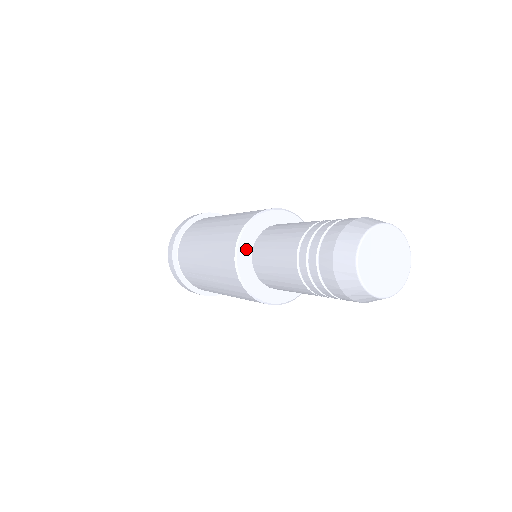
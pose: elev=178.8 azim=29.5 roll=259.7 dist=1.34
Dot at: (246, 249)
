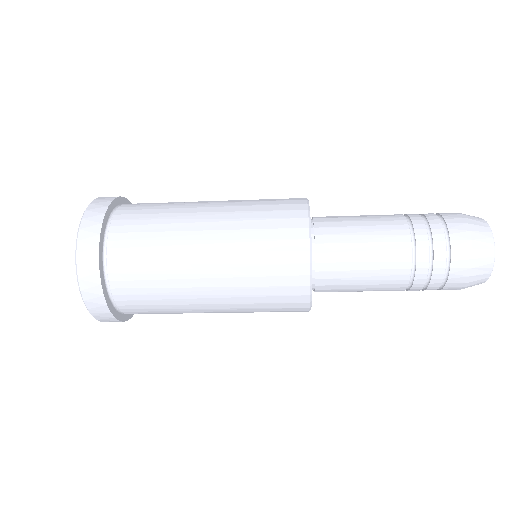
Dot at: occluded
